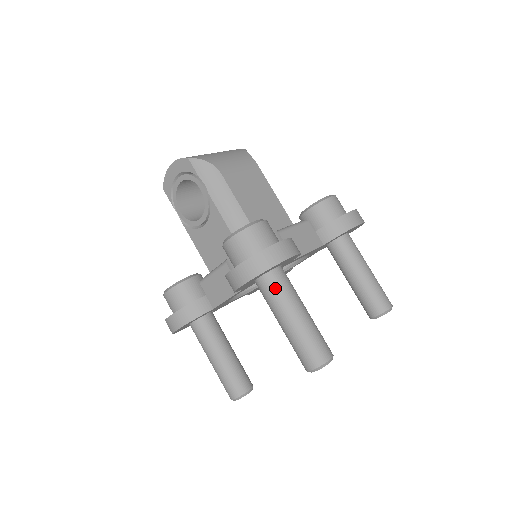
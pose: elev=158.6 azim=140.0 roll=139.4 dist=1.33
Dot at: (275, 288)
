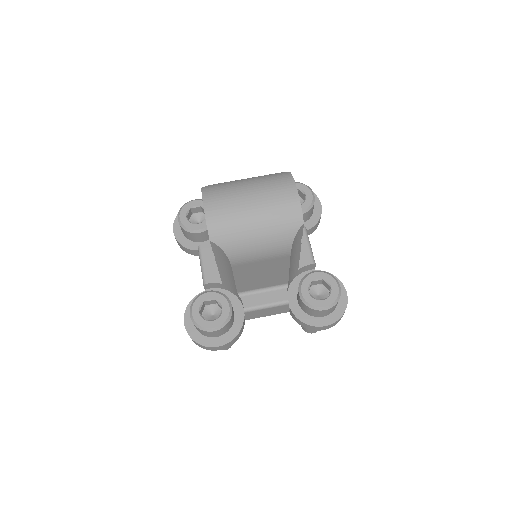
Dot at: occluded
